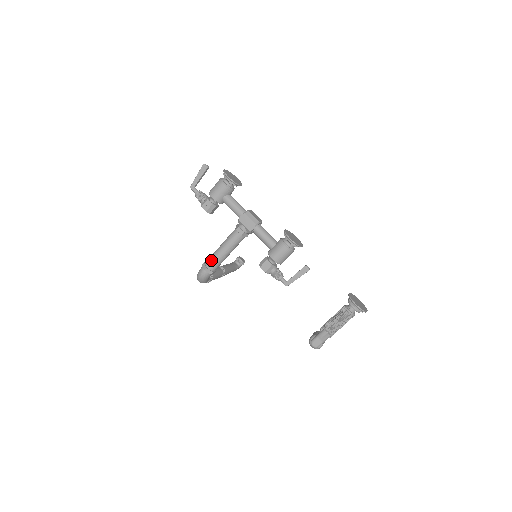
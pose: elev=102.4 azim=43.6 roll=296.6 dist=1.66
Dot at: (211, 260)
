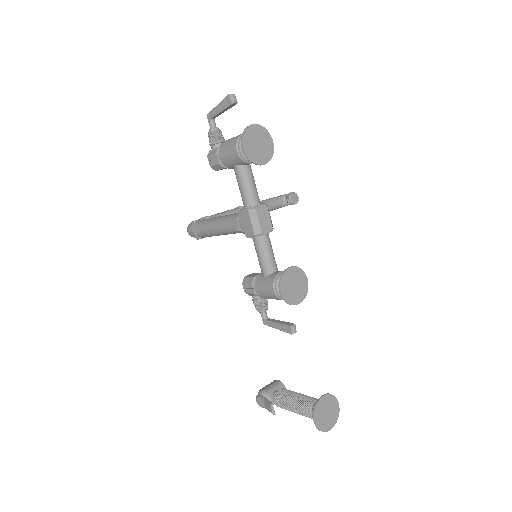
Dot at: (200, 227)
